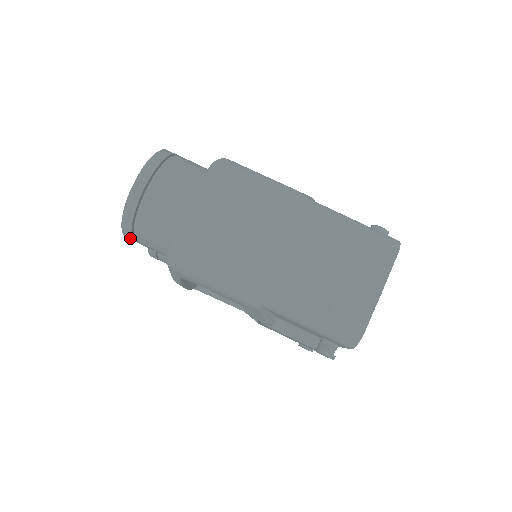
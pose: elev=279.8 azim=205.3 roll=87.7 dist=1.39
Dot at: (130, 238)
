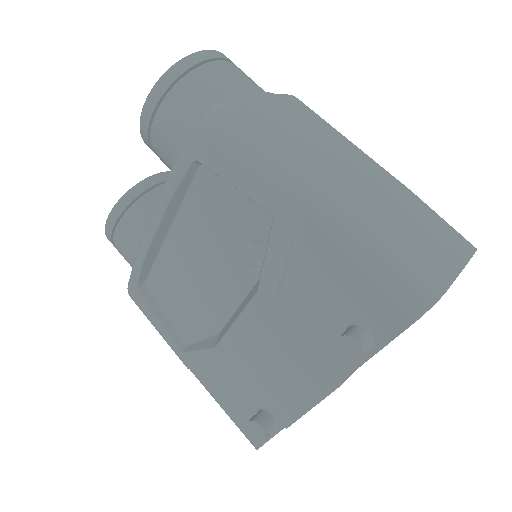
Dot at: (151, 108)
